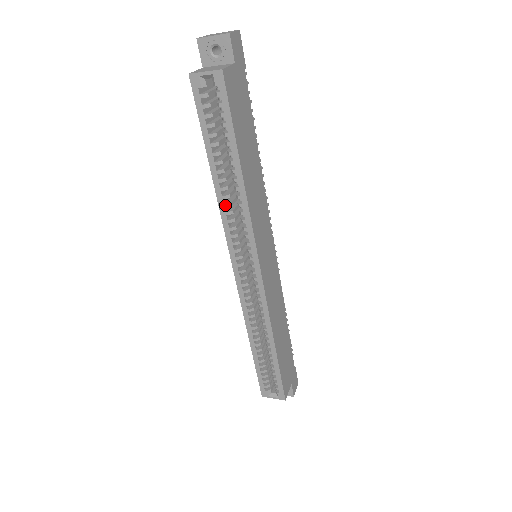
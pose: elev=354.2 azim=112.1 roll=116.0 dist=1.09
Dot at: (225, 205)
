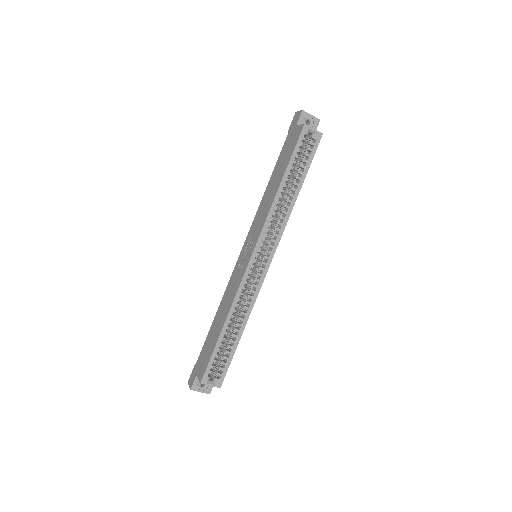
Dot at: (276, 208)
